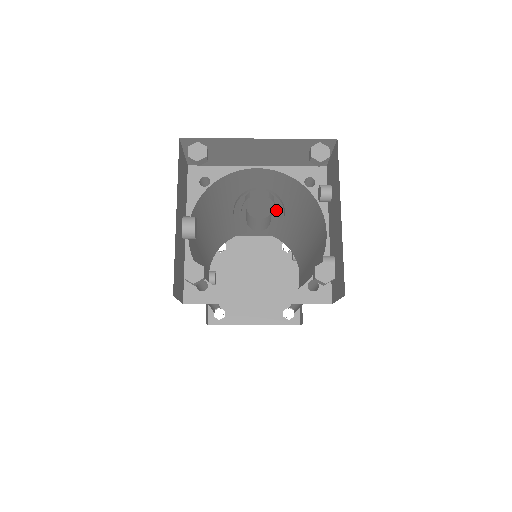
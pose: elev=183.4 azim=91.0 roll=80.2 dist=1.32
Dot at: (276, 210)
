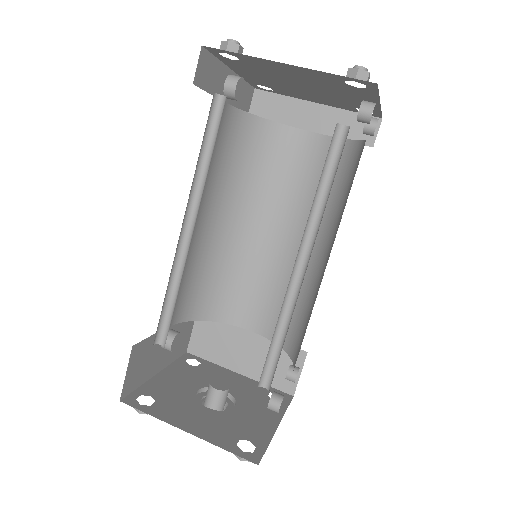
Dot at: occluded
